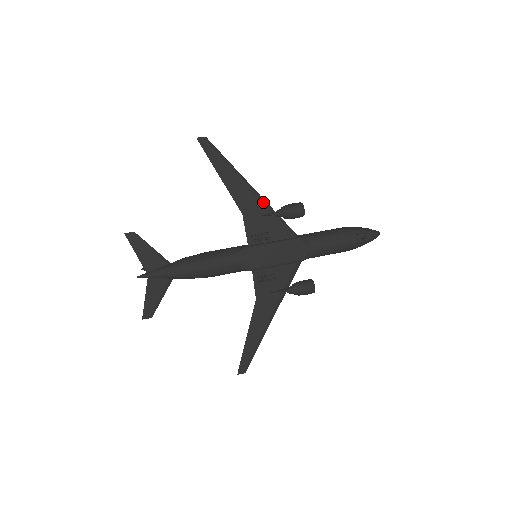
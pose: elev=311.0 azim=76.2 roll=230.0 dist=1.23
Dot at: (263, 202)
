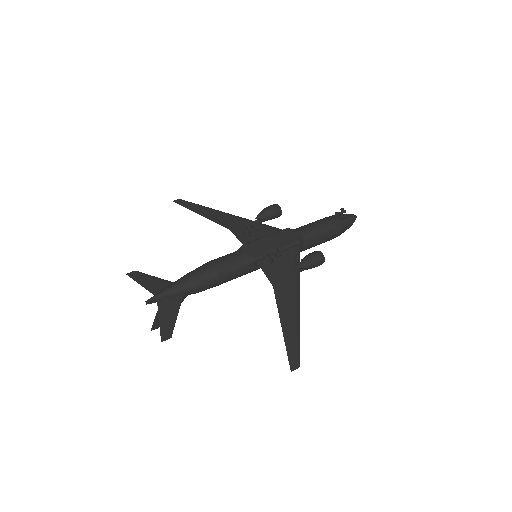
Dot at: (243, 219)
